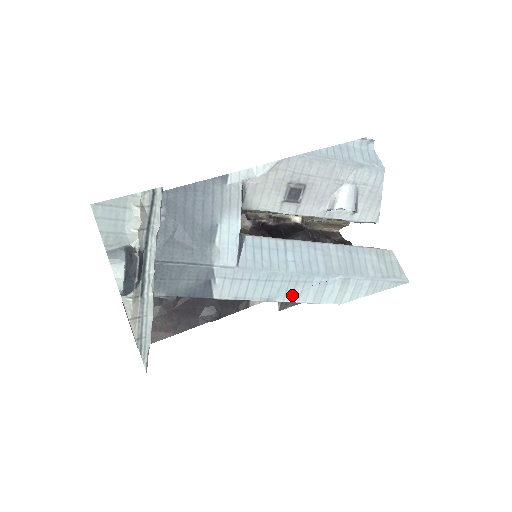
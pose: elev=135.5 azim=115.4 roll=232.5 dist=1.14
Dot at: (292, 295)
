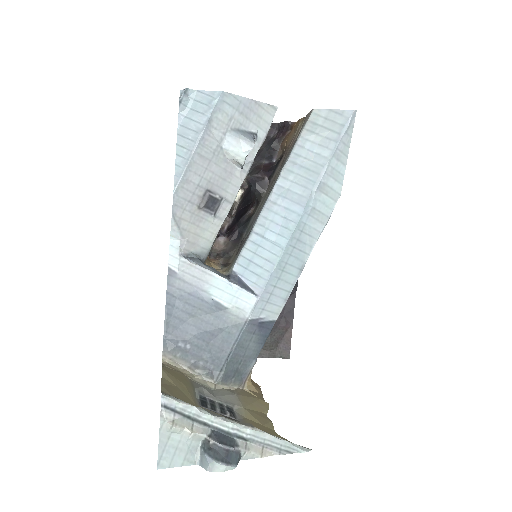
Dot at: (308, 245)
